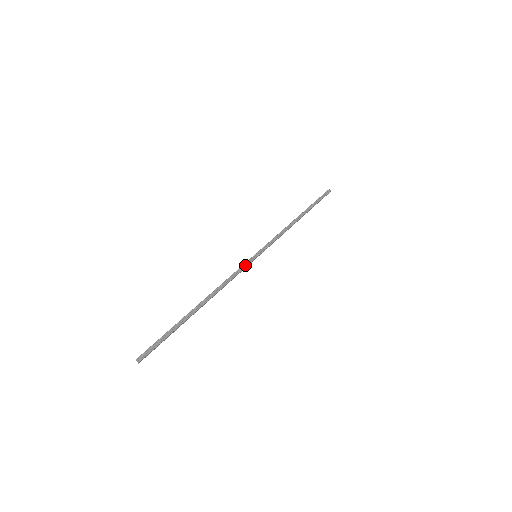
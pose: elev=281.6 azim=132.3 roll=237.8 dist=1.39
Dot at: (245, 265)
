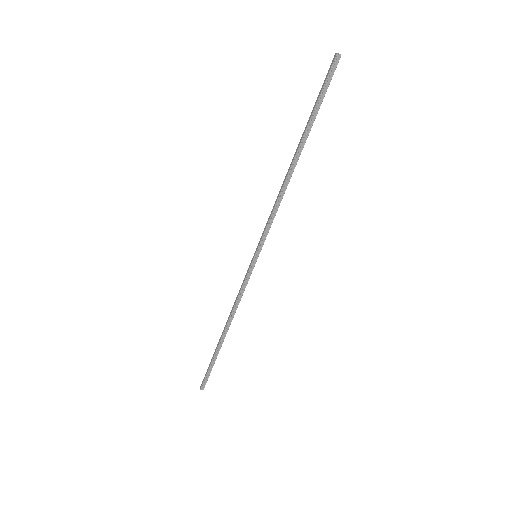
Dot at: (248, 276)
